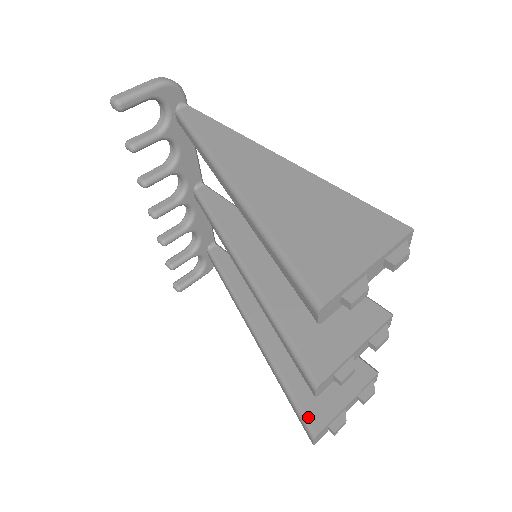
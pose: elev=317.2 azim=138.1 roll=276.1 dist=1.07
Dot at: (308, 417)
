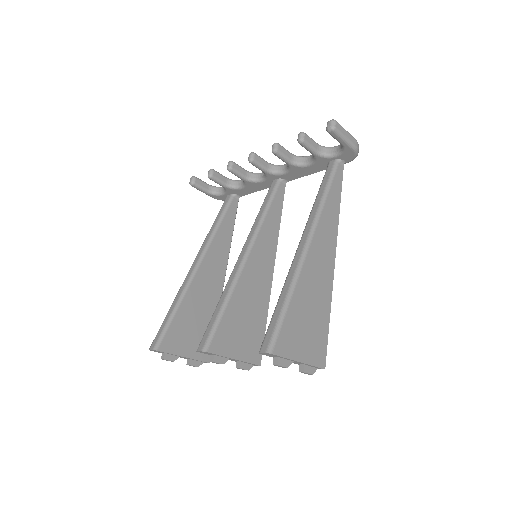
Dot at: (165, 338)
